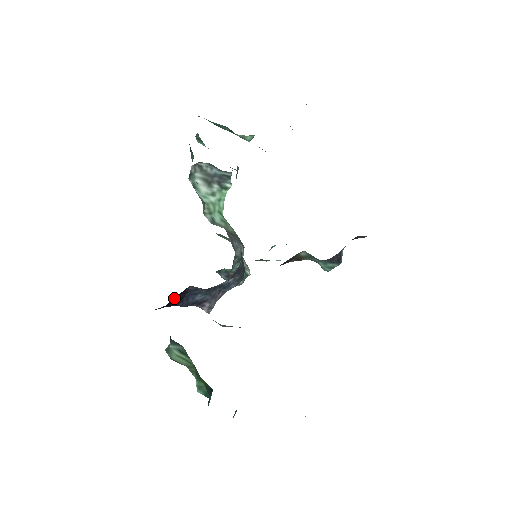
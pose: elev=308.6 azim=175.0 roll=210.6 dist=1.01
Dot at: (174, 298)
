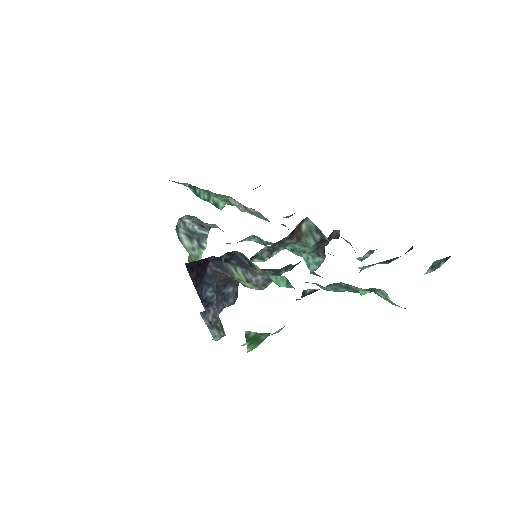
Dot at: occluded
